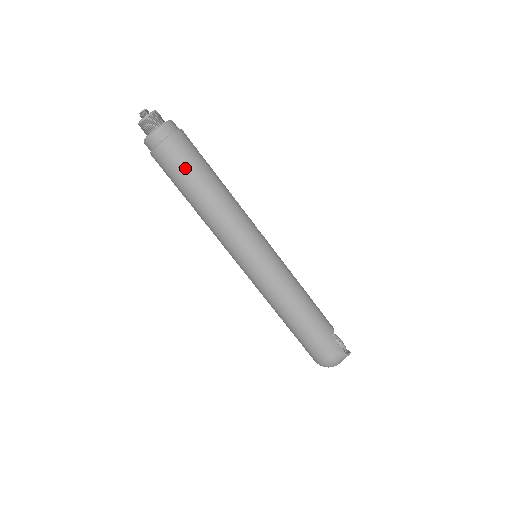
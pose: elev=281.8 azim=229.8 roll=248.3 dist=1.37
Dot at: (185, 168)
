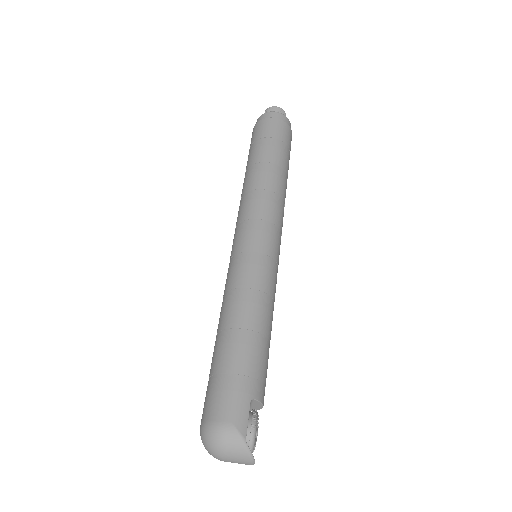
Dot at: (267, 140)
